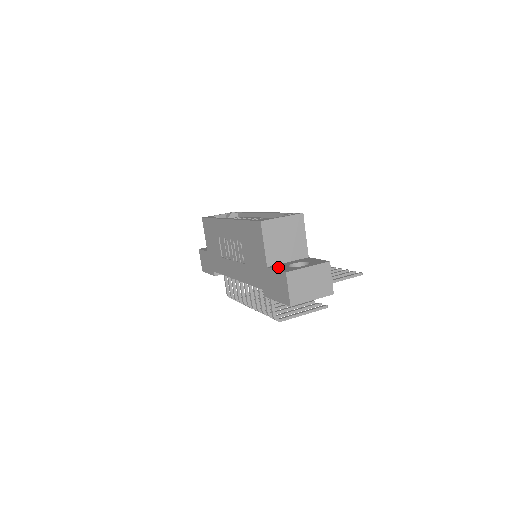
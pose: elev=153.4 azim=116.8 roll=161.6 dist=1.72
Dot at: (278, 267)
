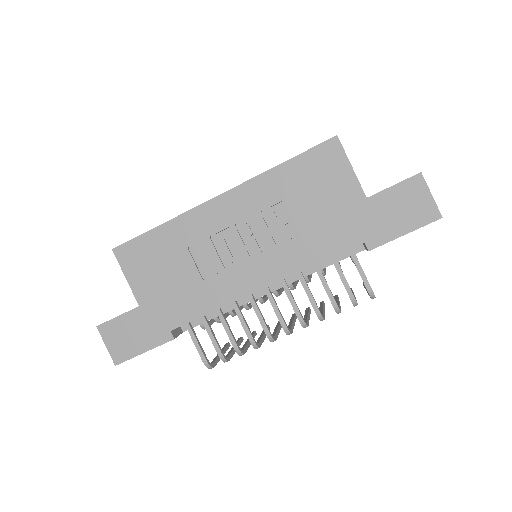
Dot at: occluded
